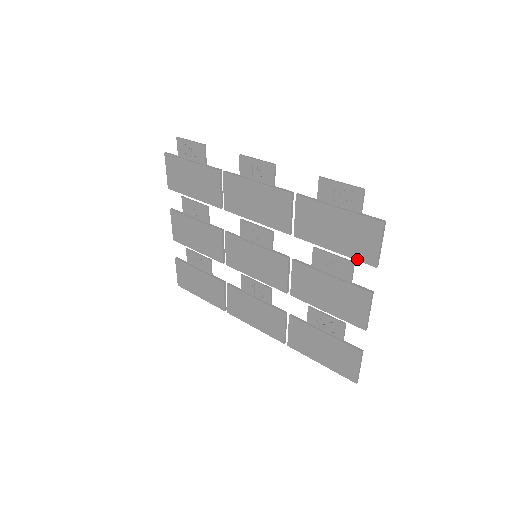
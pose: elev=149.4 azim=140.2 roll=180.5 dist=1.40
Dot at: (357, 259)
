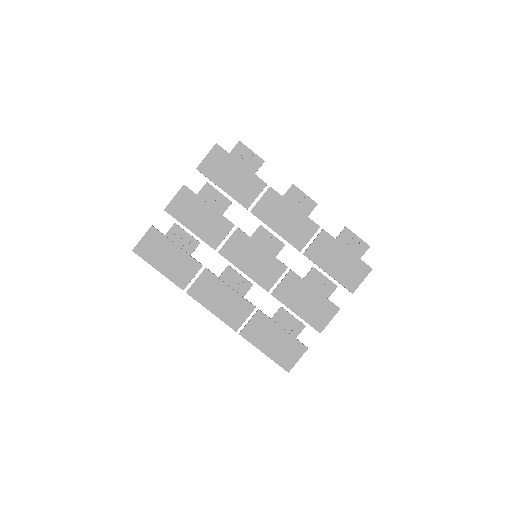
Dot at: (343, 284)
